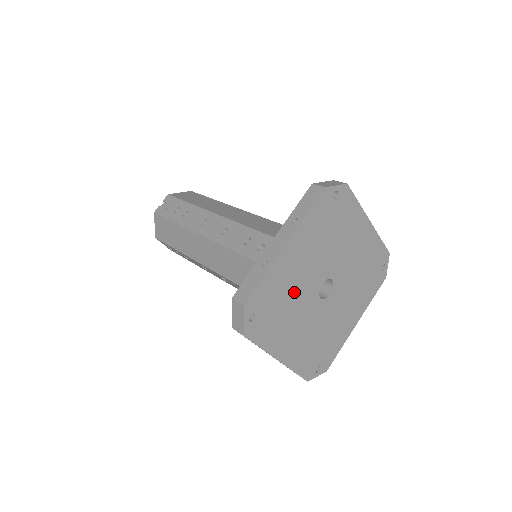
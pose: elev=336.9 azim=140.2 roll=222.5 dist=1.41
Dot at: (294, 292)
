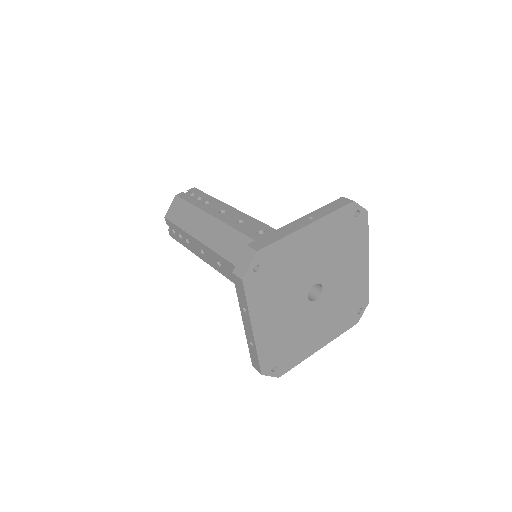
Dot at: (290, 327)
